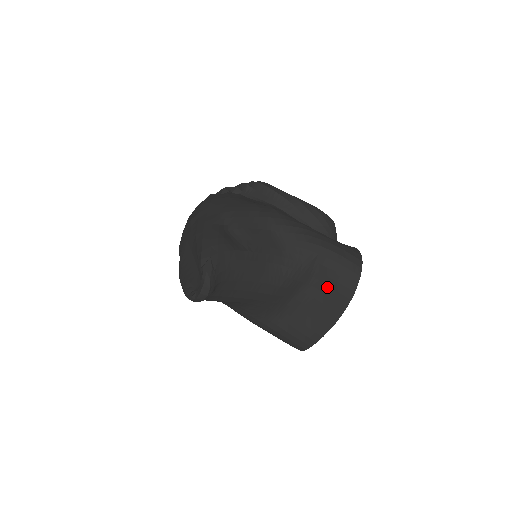
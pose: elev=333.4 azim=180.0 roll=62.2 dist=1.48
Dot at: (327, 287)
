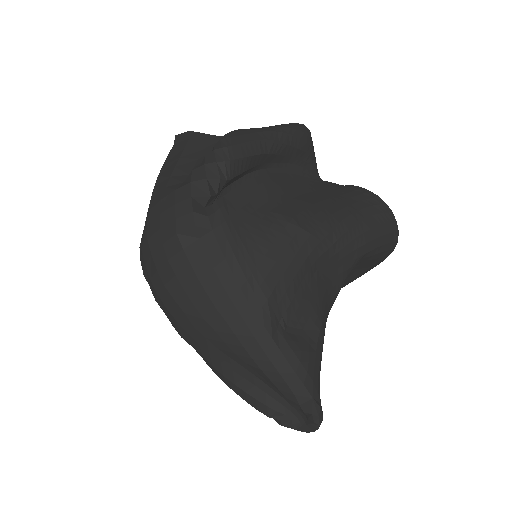
Dot at: (363, 265)
